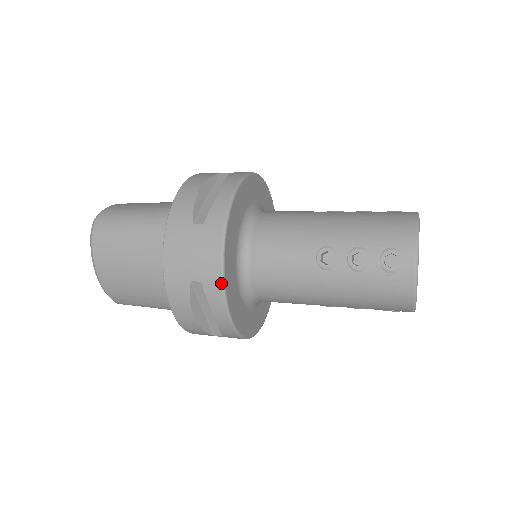
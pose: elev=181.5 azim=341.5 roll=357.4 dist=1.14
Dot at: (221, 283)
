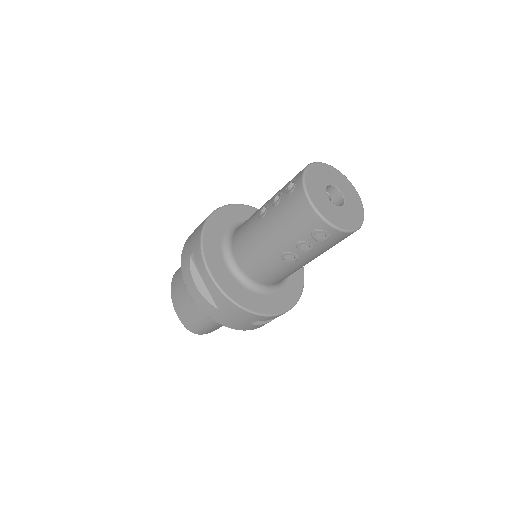
Dot at: (200, 246)
